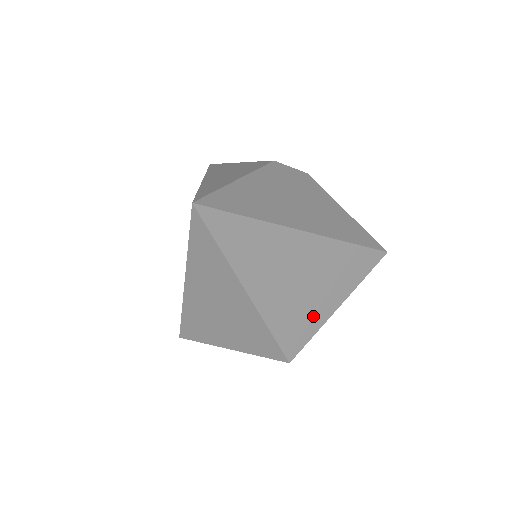
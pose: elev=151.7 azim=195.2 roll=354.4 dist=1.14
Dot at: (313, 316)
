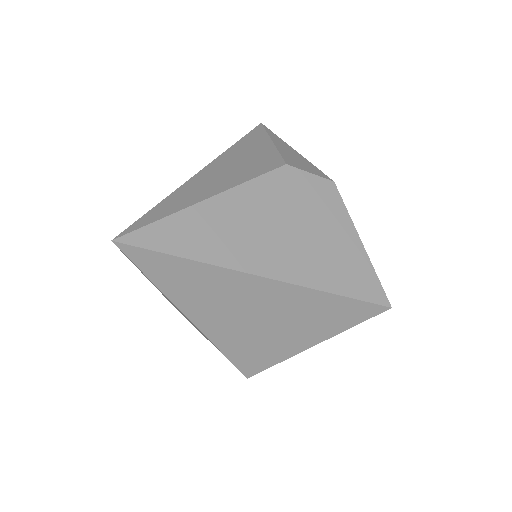
Dot at: (277, 348)
